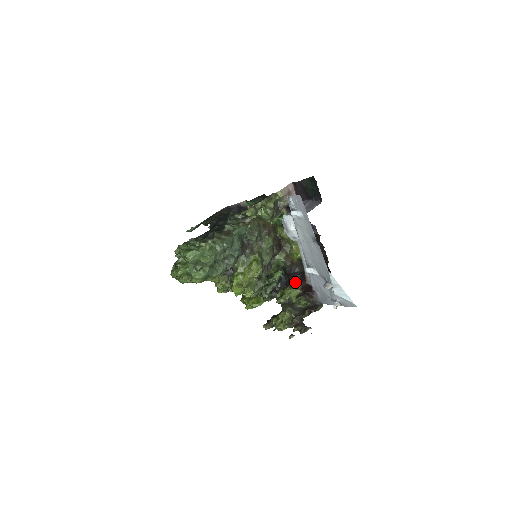
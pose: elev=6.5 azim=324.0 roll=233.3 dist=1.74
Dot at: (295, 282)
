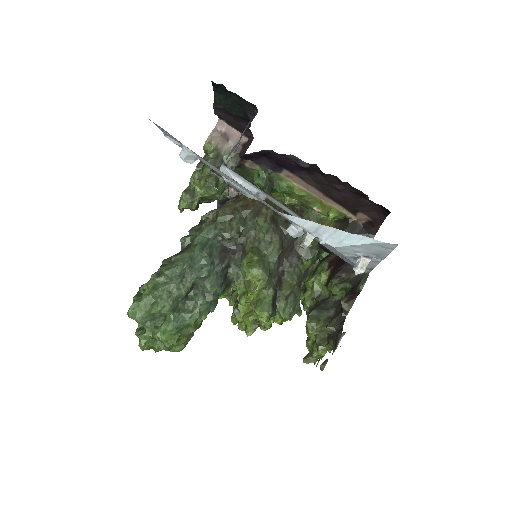
Dot at: occluded
